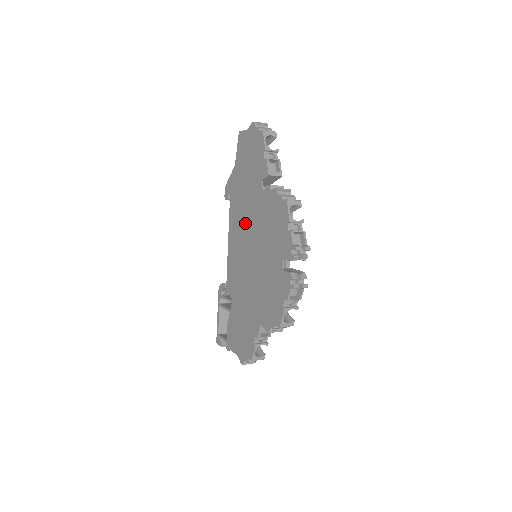
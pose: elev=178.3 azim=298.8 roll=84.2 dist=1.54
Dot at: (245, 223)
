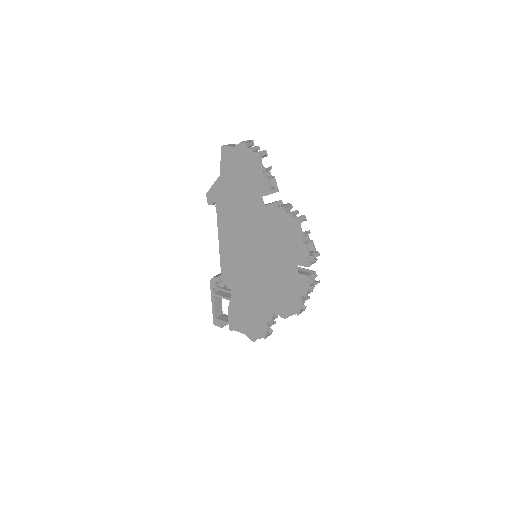
Dot at: (242, 230)
